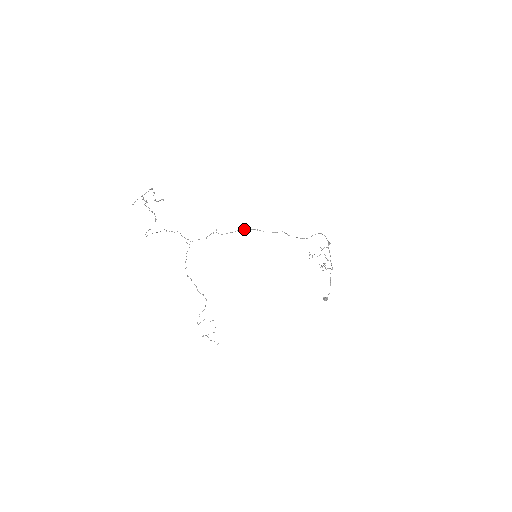
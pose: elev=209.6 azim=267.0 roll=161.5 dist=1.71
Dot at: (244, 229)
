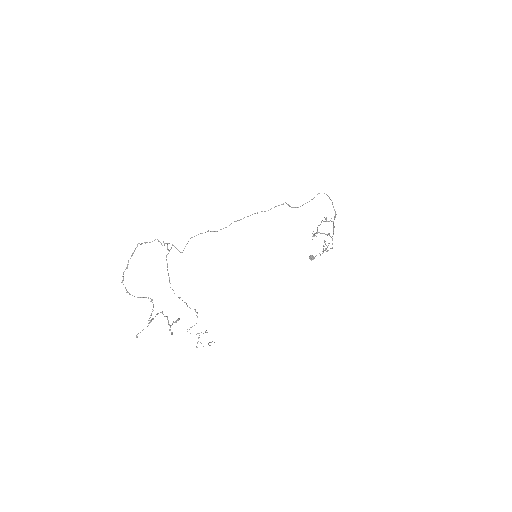
Dot at: occluded
